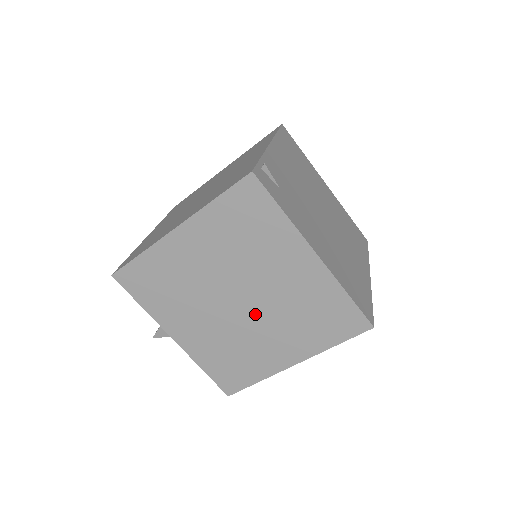
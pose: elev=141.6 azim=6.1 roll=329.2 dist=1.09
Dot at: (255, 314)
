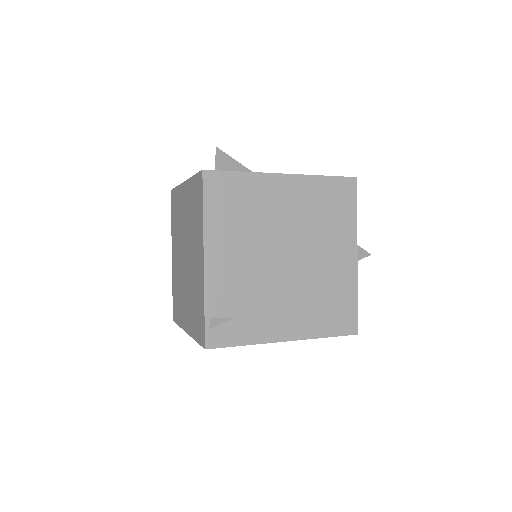
Dot at: occluded
